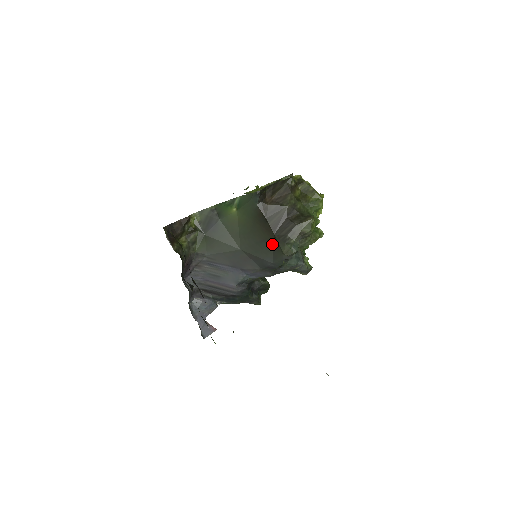
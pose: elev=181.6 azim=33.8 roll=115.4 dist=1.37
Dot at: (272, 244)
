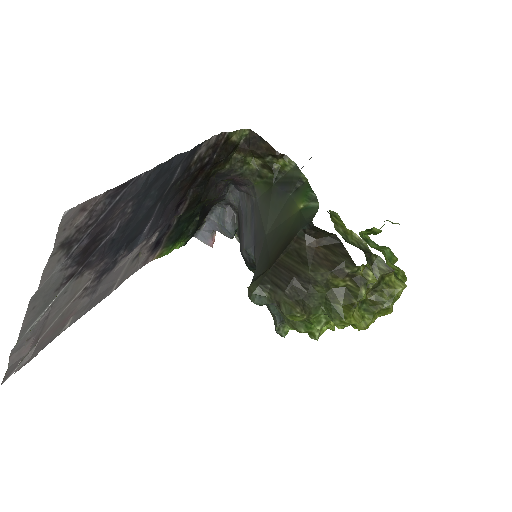
Dot at: (265, 270)
